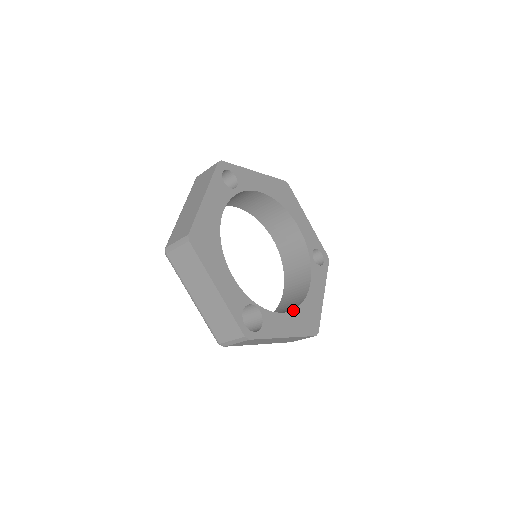
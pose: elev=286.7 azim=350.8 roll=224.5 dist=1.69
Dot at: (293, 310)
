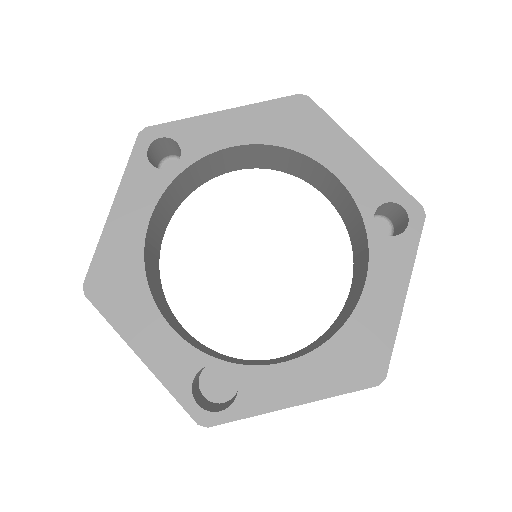
Dot at: (315, 349)
